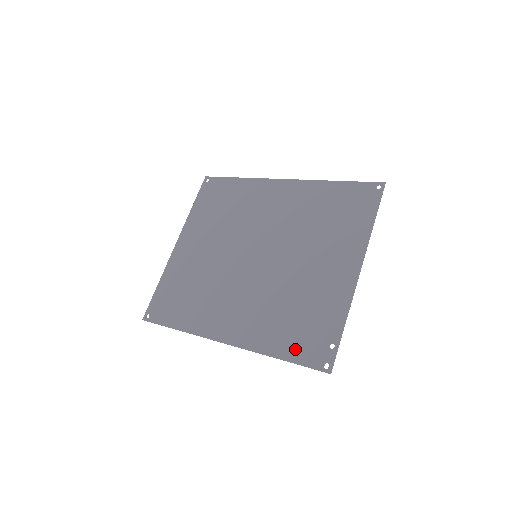
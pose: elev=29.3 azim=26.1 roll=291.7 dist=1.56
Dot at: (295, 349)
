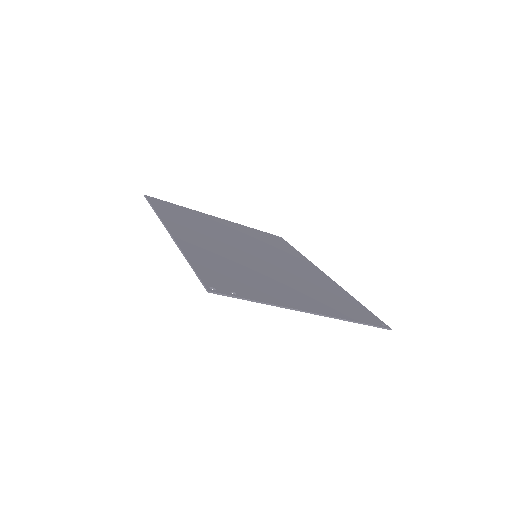
Dot at: (207, 270)
